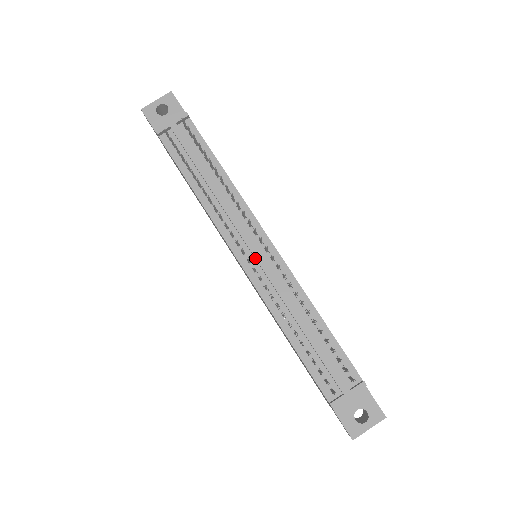
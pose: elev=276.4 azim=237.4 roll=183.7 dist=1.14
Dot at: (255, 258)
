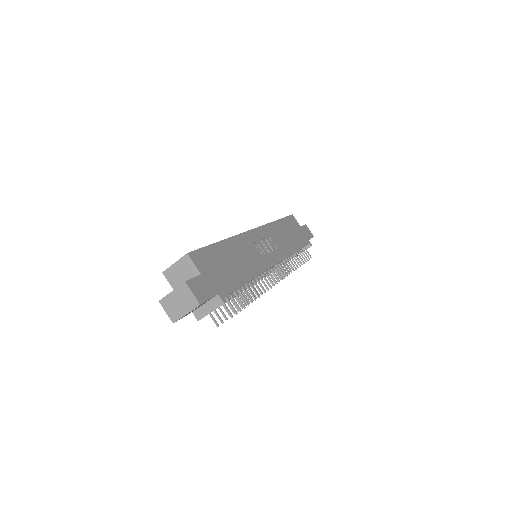
Dot at: occluded
